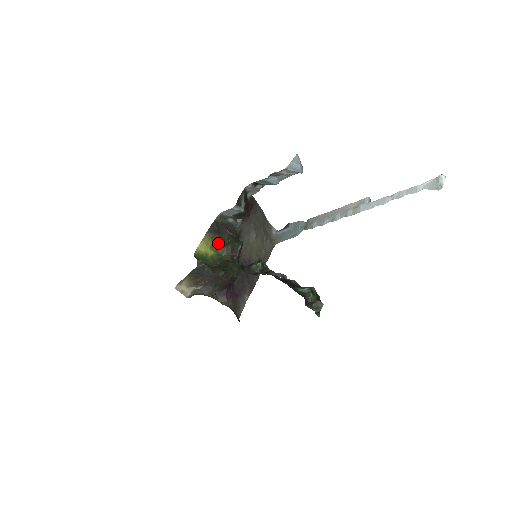
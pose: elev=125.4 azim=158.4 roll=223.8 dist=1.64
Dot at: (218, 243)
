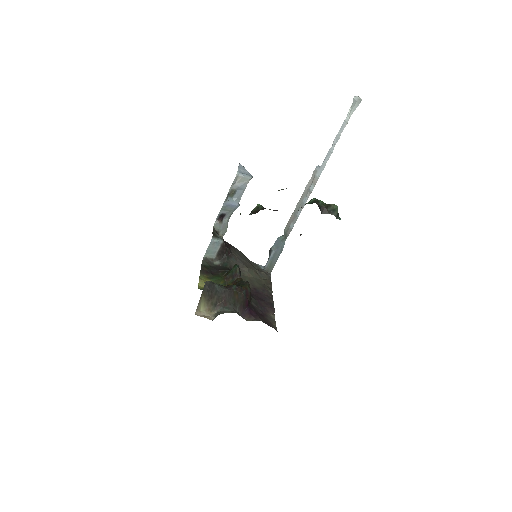
Dot at: (216, 280)
